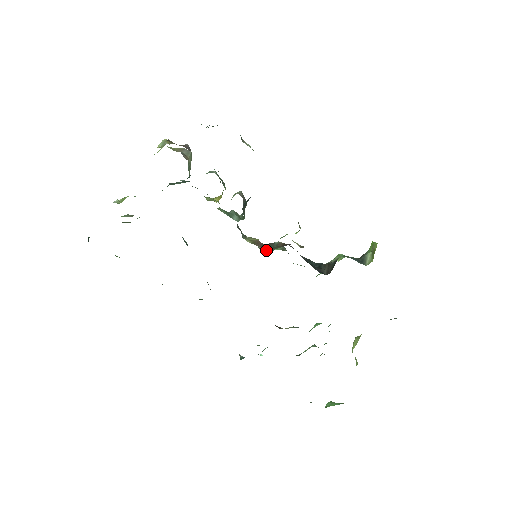
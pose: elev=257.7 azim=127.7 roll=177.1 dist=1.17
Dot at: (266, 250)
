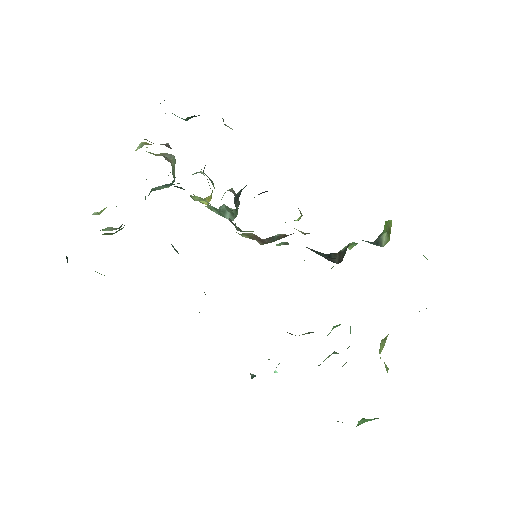
Dot at: (266, 243)
